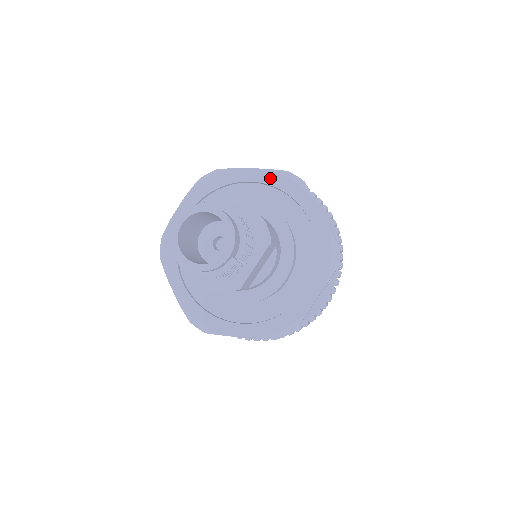
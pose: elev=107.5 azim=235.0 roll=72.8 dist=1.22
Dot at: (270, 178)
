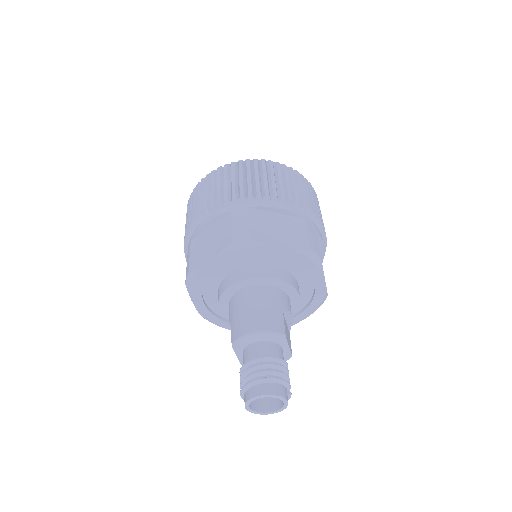
Dot at: (227, 258)
